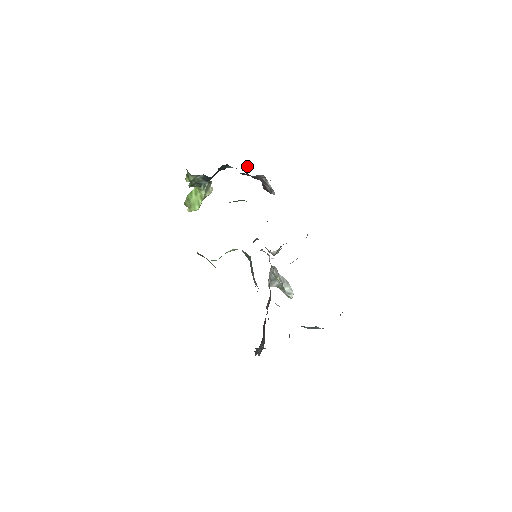
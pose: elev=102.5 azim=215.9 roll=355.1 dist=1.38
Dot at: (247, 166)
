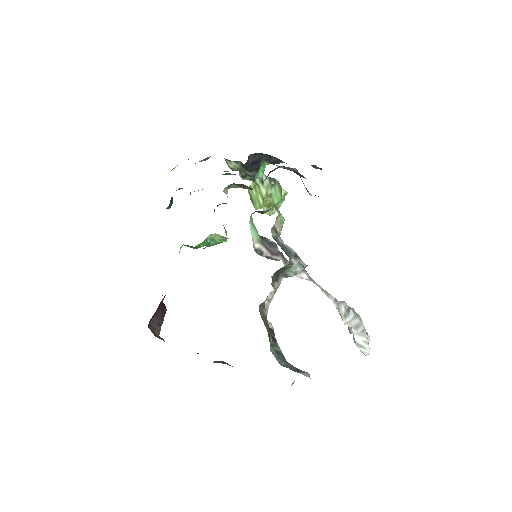
Dot at: (315, 167)
